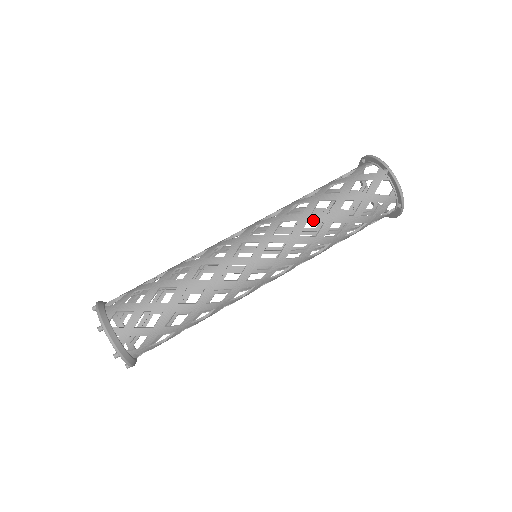
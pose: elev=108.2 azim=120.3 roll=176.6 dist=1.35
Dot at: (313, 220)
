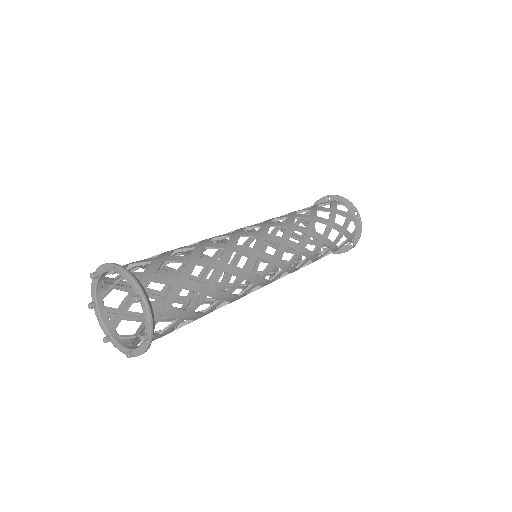
Dot at: (314, 237)
